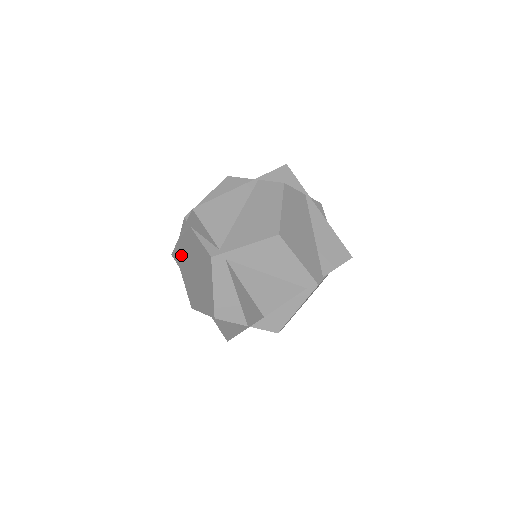
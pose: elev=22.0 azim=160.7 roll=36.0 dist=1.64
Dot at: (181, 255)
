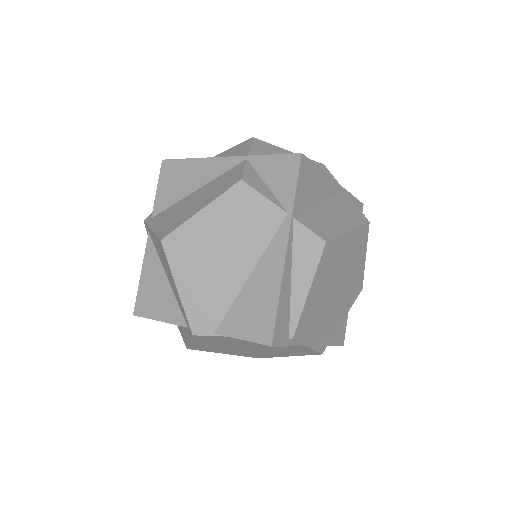
Dot at: occluded
